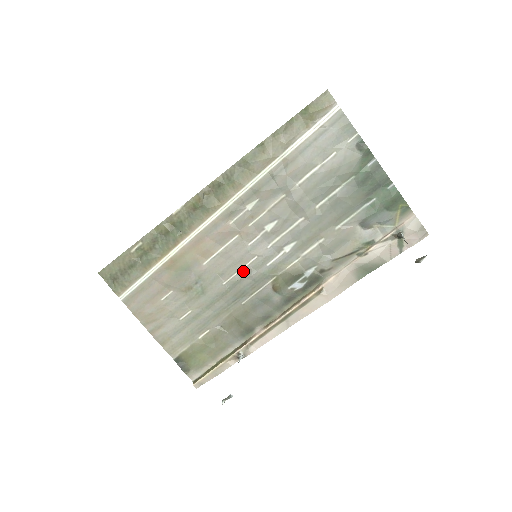
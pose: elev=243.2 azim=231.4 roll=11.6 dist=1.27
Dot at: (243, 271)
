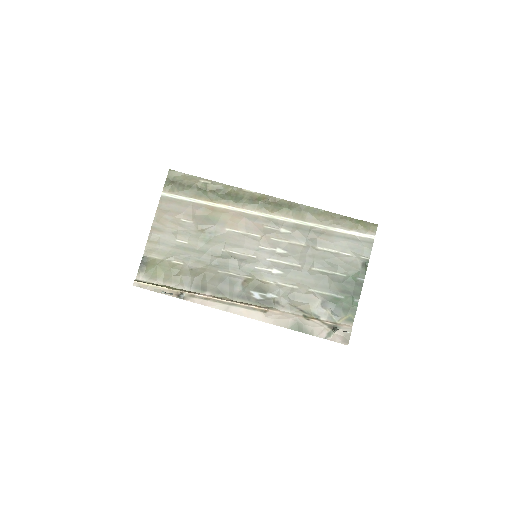
Dot at: (240, 255)
